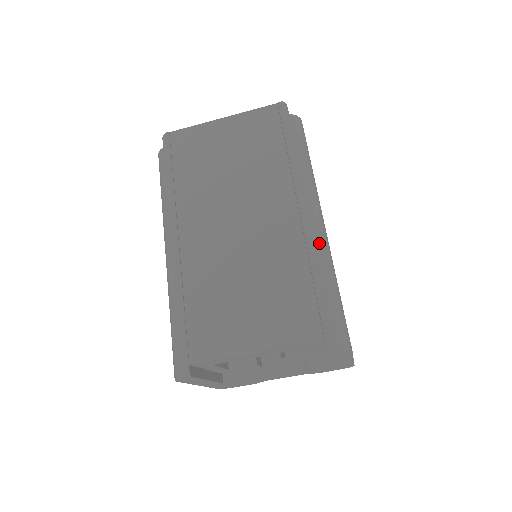
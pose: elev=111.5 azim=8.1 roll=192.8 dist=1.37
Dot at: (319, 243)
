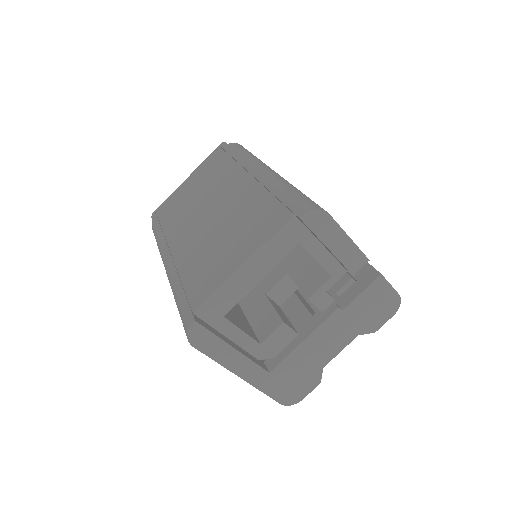
Dot at: (270, 176)
